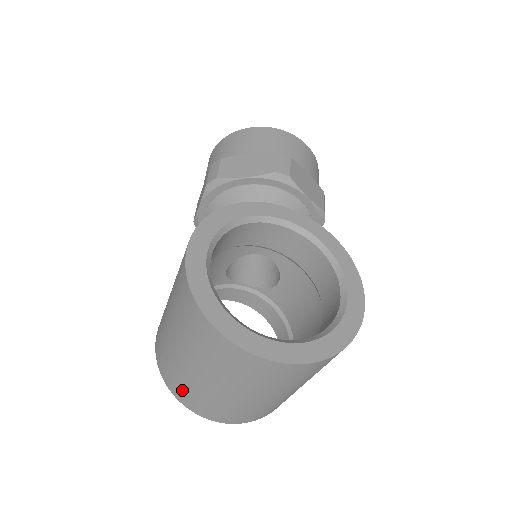
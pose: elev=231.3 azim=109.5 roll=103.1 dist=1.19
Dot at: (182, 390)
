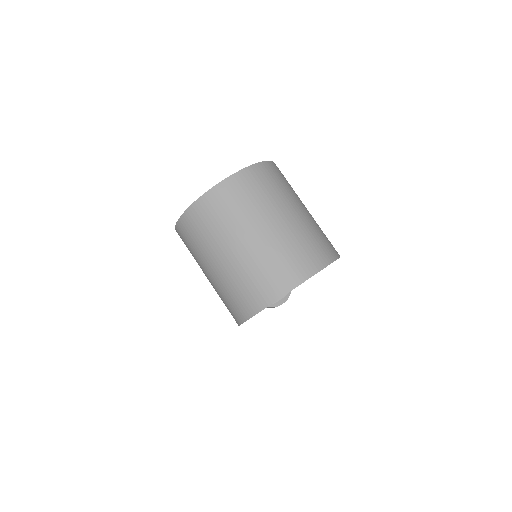
Dot at: (252, 291)
